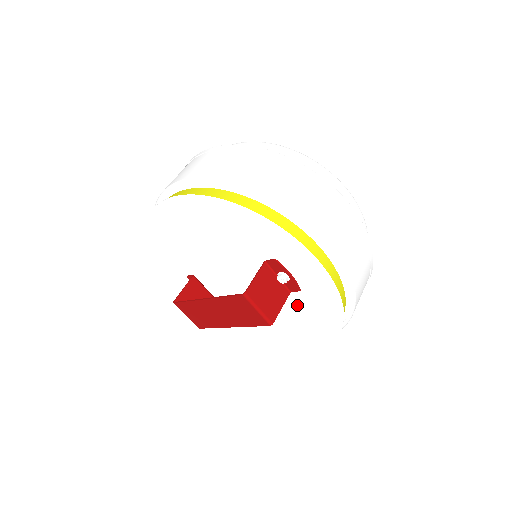
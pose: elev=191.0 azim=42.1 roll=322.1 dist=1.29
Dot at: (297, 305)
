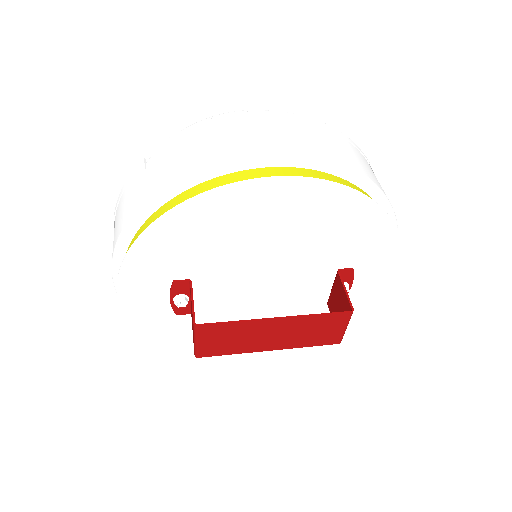
Dot at: occluded
